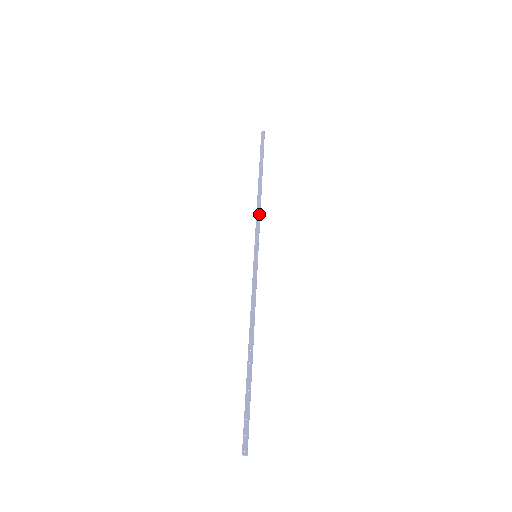
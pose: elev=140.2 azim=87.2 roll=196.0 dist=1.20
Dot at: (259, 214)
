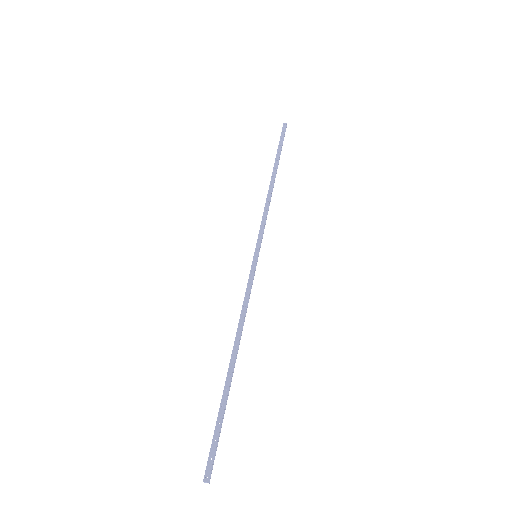
Dot at: (266, 211)
